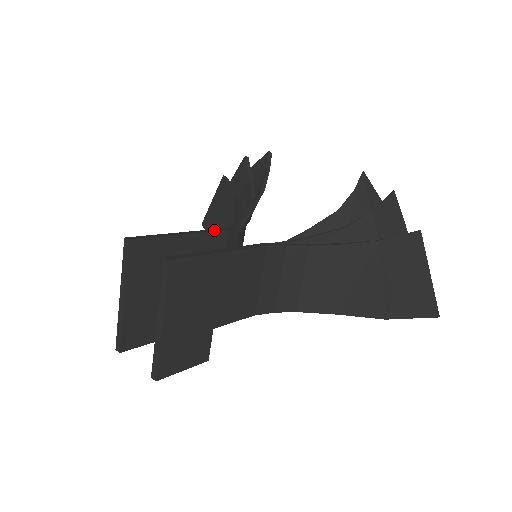
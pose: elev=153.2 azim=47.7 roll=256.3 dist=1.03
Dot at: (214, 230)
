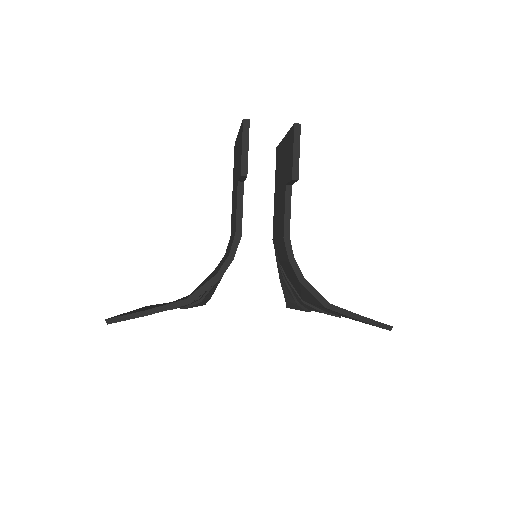
Dot at: occluded
